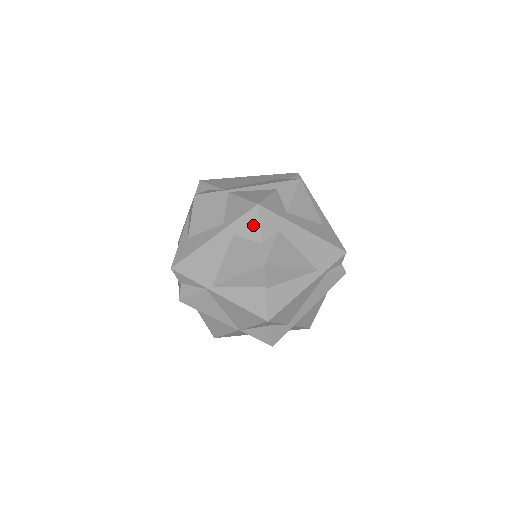
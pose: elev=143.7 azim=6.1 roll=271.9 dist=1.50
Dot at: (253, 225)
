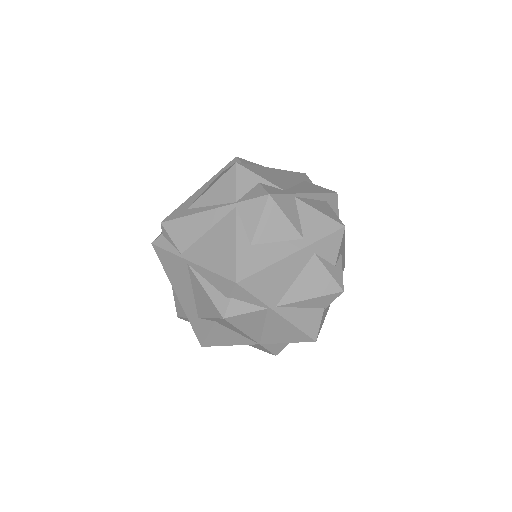
Dot at: (334, 247)
